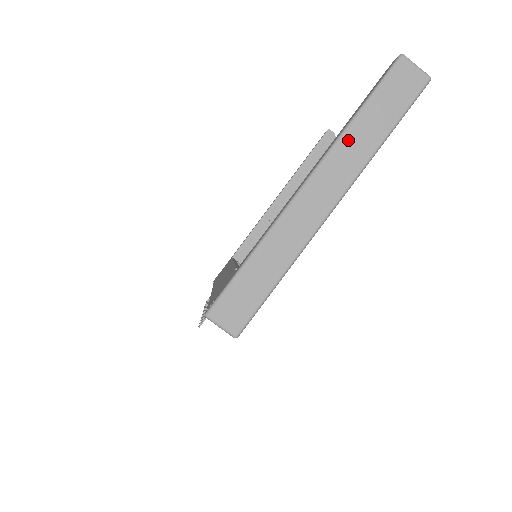
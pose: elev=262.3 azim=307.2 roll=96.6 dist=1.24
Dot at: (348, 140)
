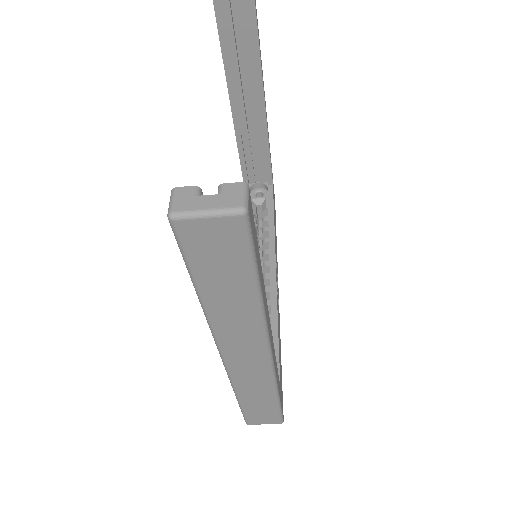
Dot at: (220, 320)
